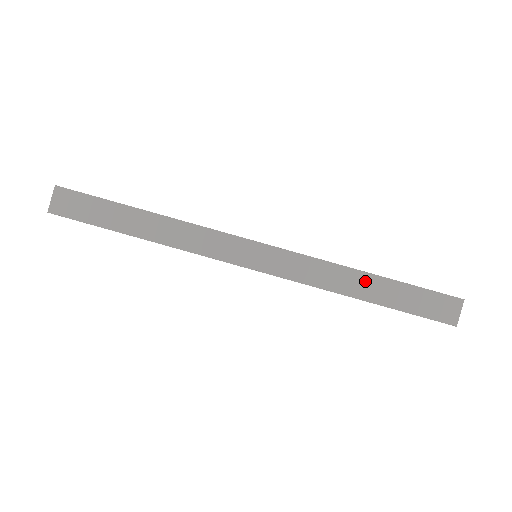
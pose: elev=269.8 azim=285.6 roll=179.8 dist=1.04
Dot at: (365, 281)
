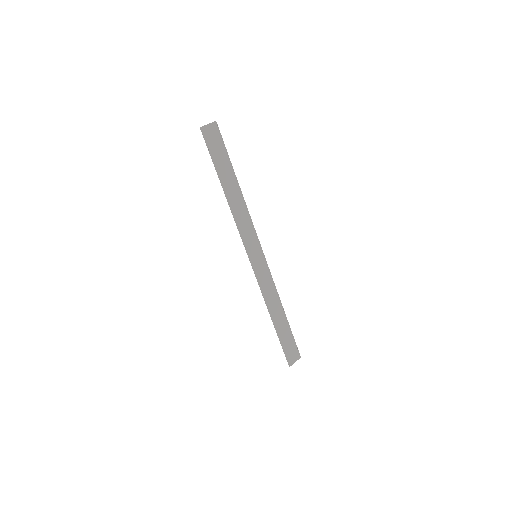
Dot at: (280, 313)
